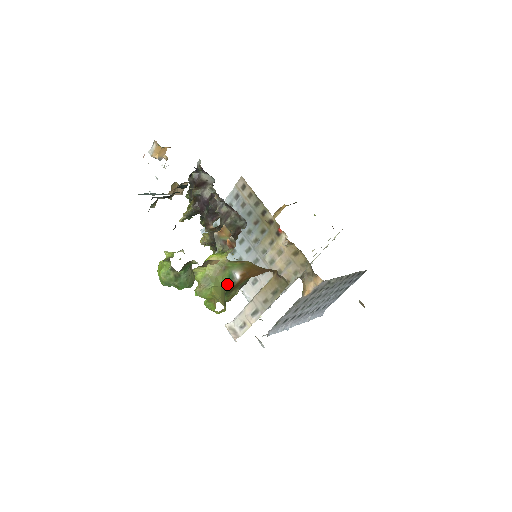
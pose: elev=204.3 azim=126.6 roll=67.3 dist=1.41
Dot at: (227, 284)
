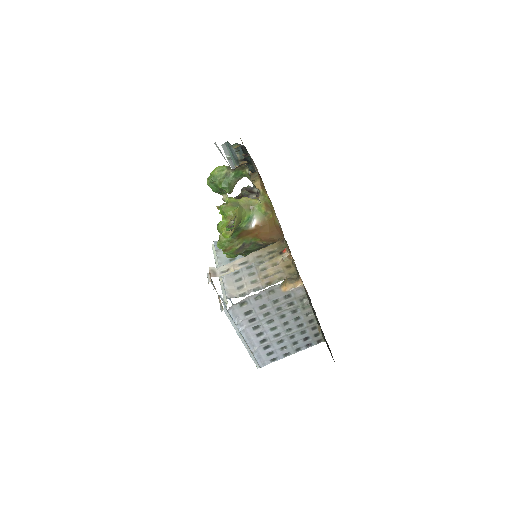
Dot at: (244, 222)
